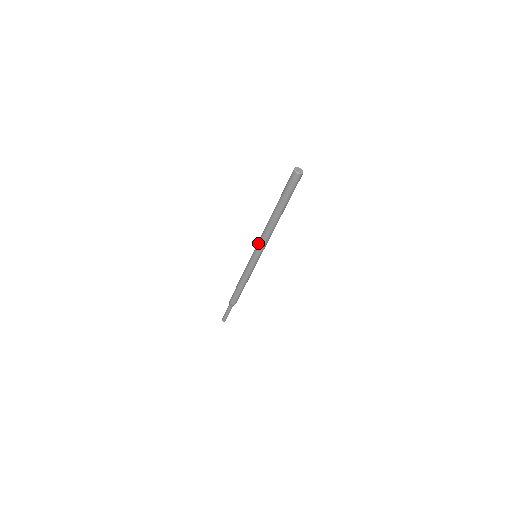
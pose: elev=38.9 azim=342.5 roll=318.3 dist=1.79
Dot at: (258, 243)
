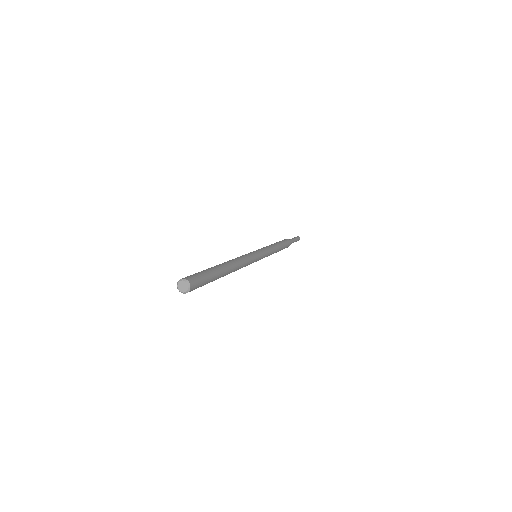
Dot at: occluded
